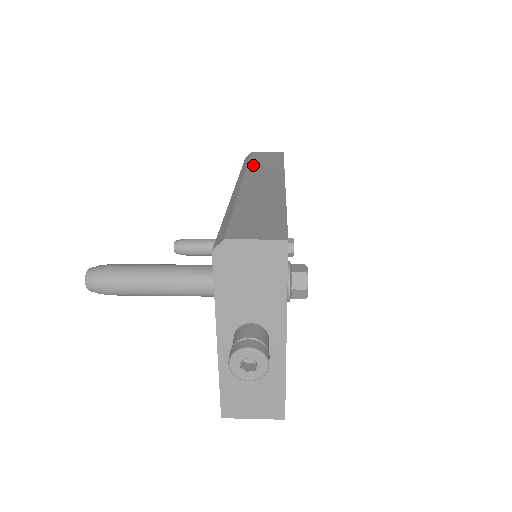
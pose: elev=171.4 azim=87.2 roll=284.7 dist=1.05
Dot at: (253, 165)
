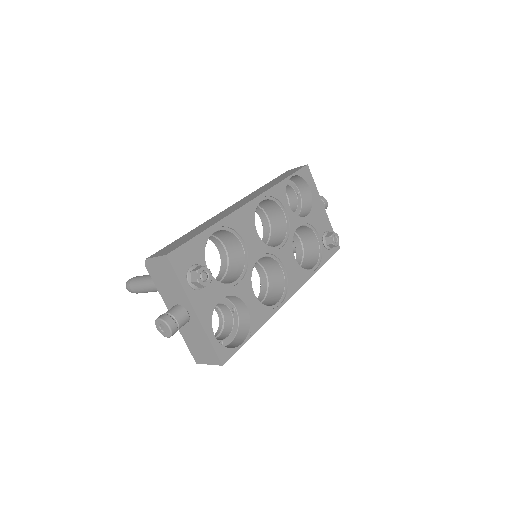
Dot at: (261, 188)
